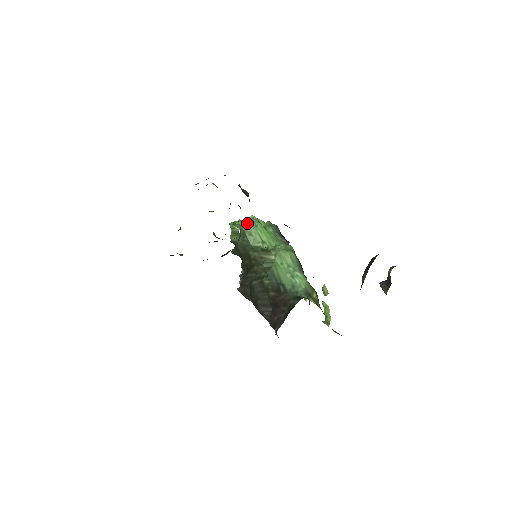
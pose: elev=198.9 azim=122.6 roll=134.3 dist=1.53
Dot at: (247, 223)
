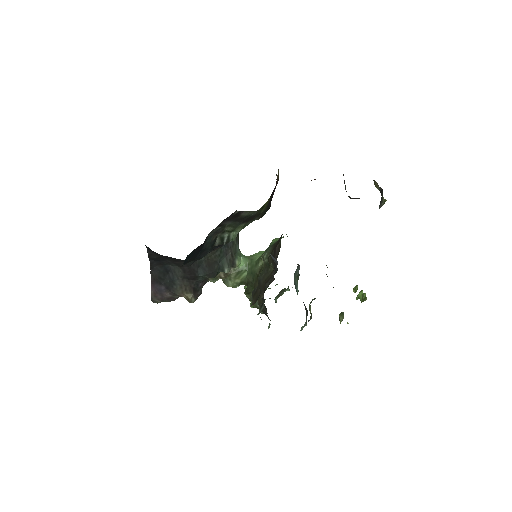
Dot at: occluded
